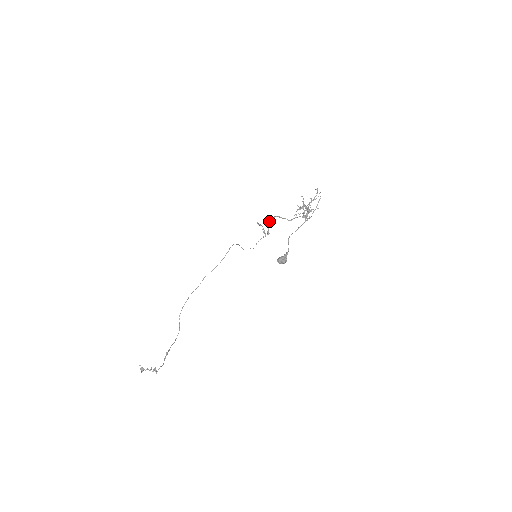
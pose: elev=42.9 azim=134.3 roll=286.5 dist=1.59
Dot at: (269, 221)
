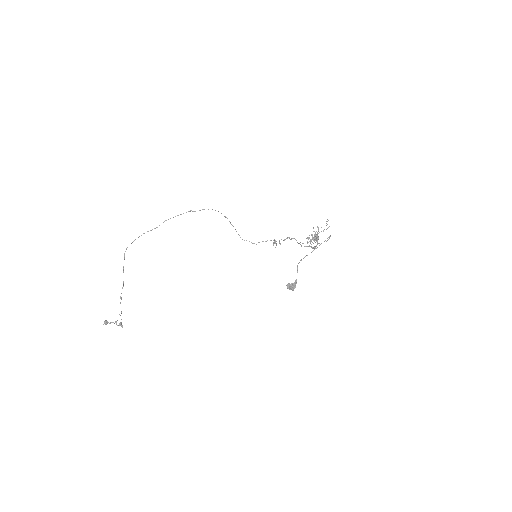
Dot at: occluded
